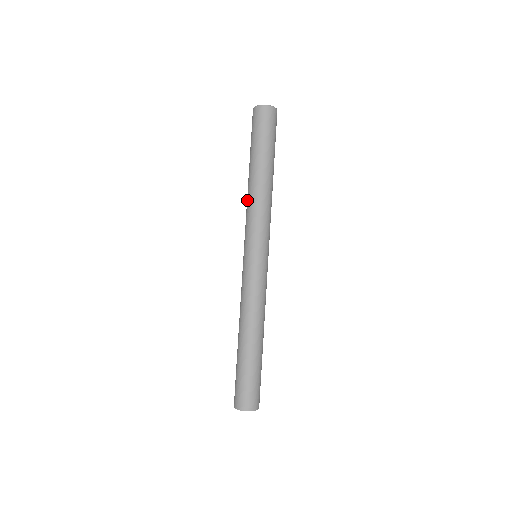
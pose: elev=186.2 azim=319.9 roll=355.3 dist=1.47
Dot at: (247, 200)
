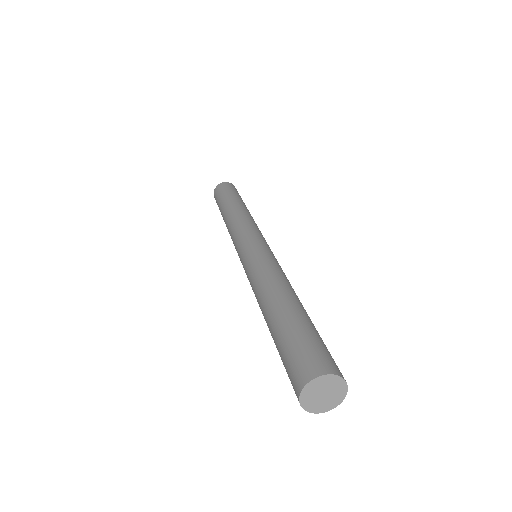
Dot at: (236, 216)
